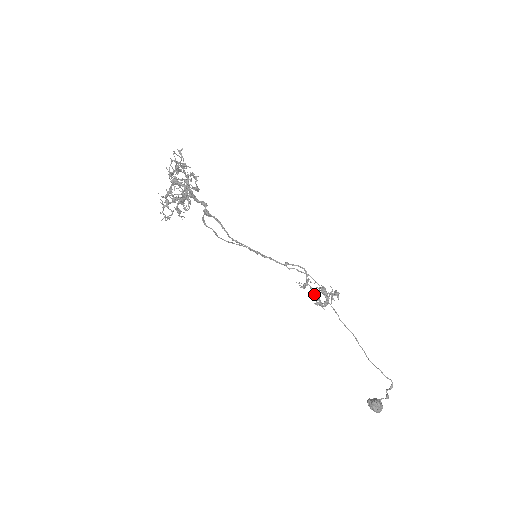
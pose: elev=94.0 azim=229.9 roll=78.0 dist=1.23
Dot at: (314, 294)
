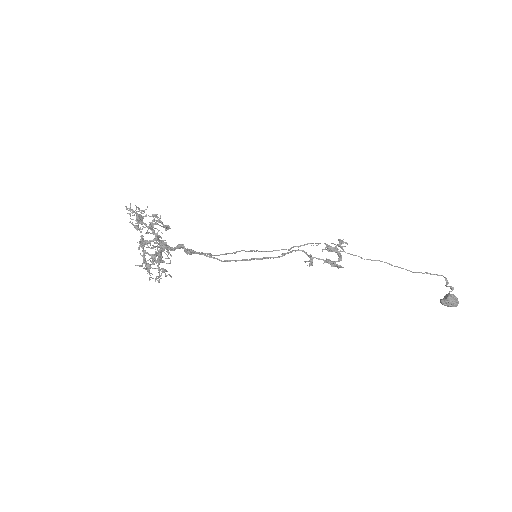
Dot at: (324, 261)
